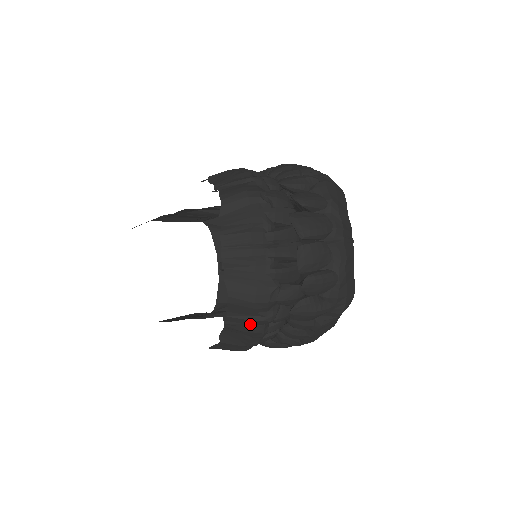
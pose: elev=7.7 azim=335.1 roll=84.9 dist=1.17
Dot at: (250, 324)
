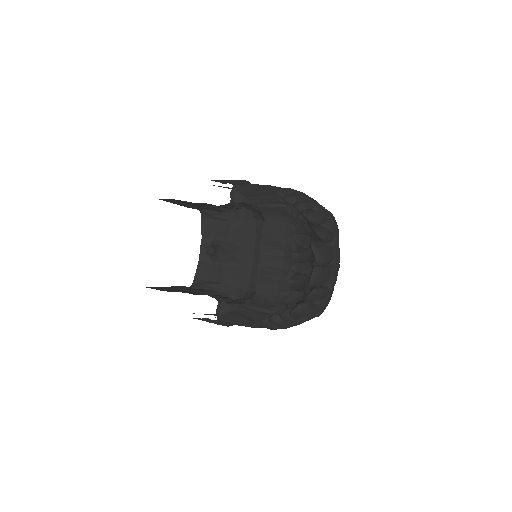
Dot at: (257, 313)
